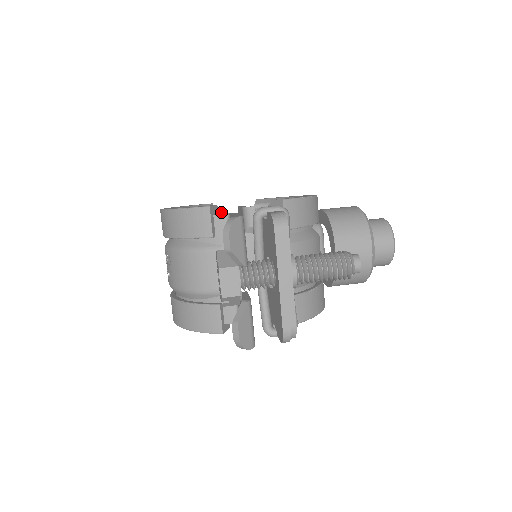
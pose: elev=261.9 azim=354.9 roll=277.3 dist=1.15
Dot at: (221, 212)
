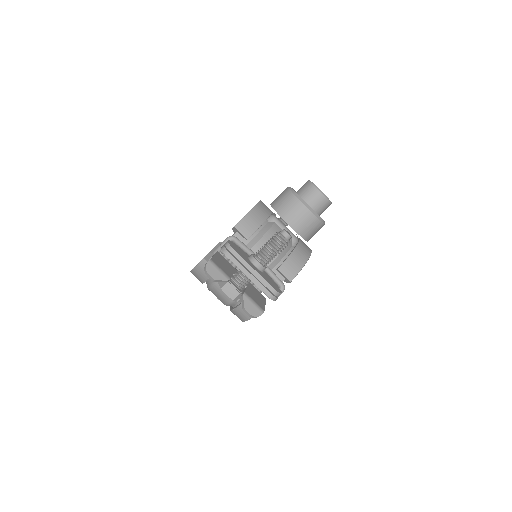
Dot at: occluded
